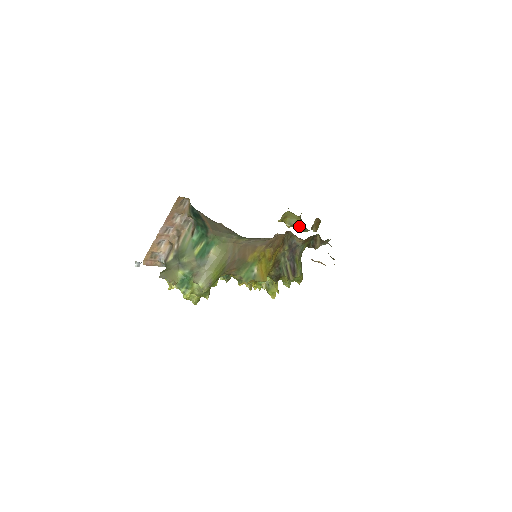
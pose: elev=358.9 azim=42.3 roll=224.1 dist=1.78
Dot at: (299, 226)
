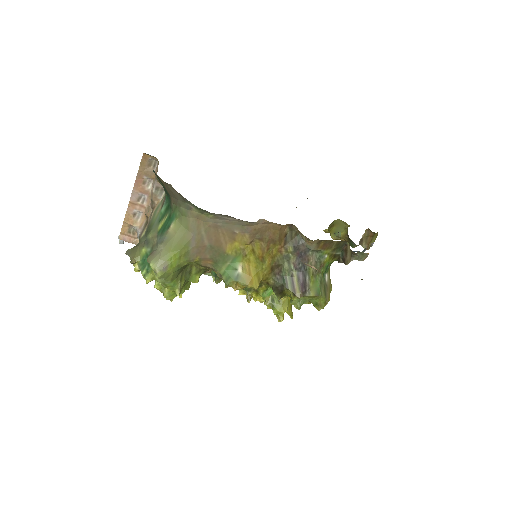
Dot at: (346, 238)
